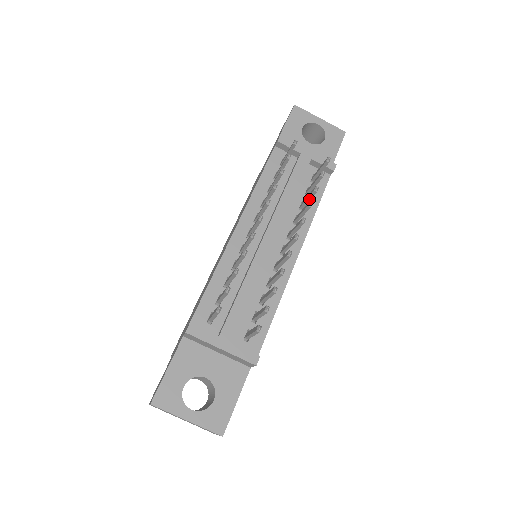
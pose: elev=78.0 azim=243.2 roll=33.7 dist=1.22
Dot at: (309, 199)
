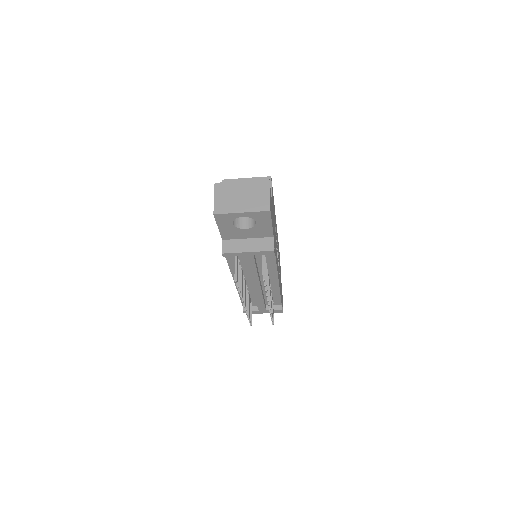
Dot at: (266, 280)
